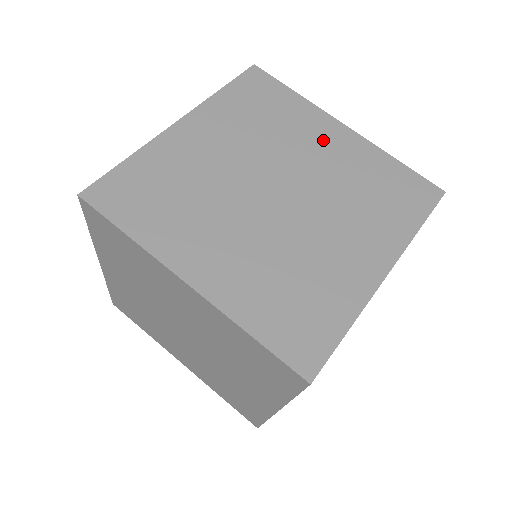
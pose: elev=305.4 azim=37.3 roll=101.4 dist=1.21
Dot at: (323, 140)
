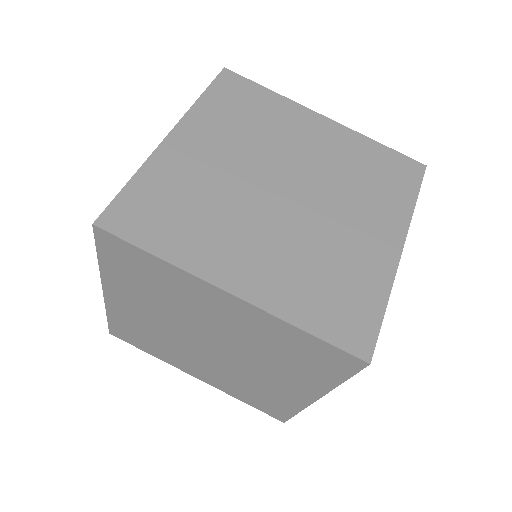
Dot at: (310, 133)
